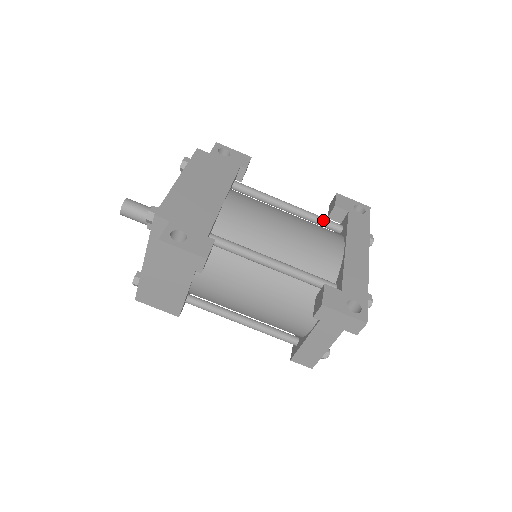
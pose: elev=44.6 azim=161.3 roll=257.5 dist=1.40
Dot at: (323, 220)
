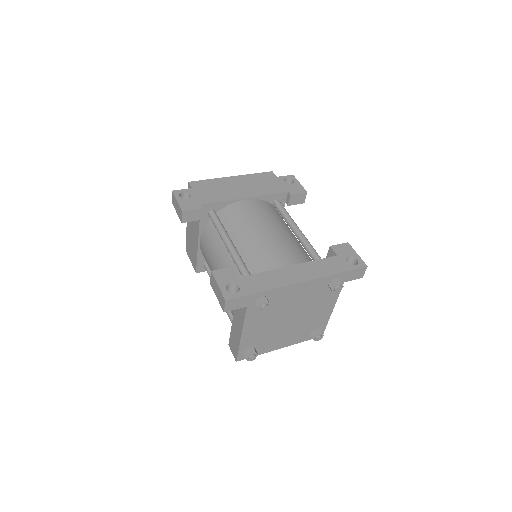
Dot at: (312, 251)
